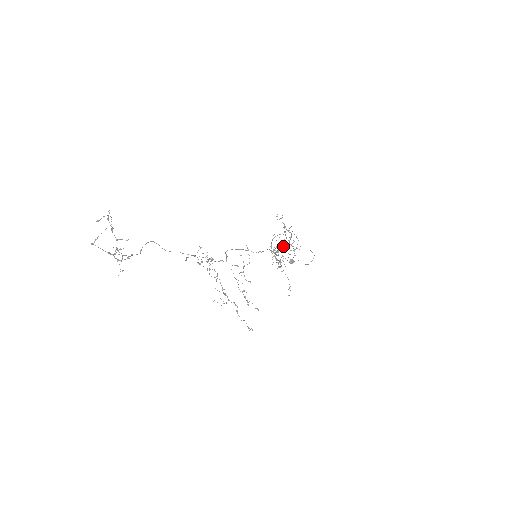
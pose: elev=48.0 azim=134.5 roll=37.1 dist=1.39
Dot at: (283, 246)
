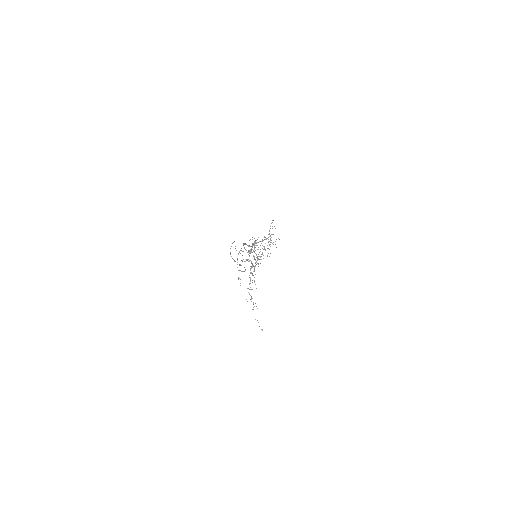
Dot at: occluded
